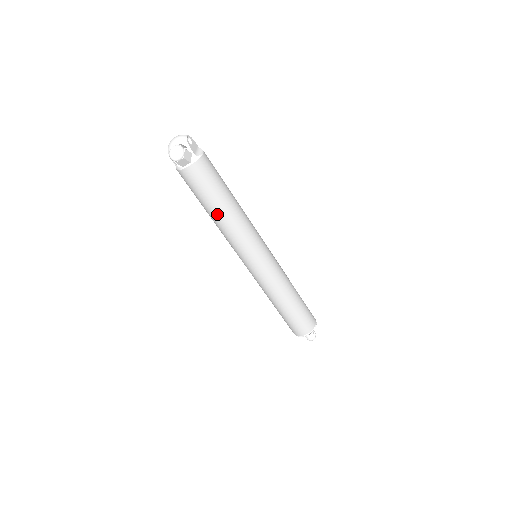
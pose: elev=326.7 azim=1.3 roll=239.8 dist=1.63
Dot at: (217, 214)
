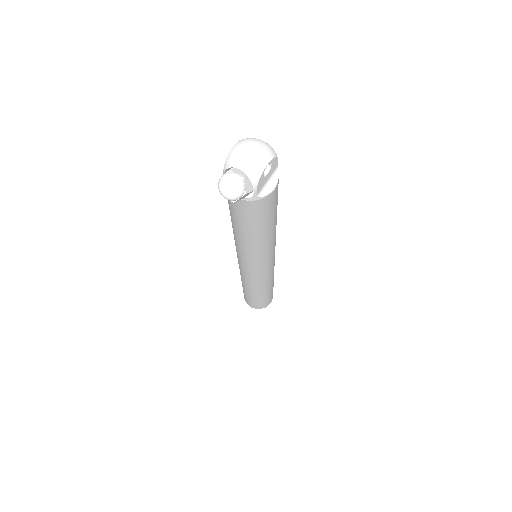
Dot at: (238, 233)
